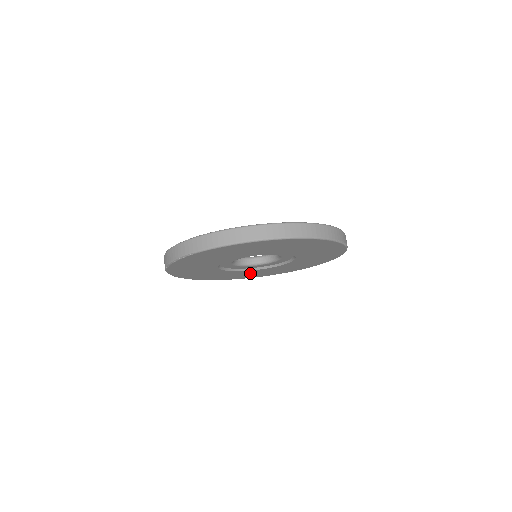
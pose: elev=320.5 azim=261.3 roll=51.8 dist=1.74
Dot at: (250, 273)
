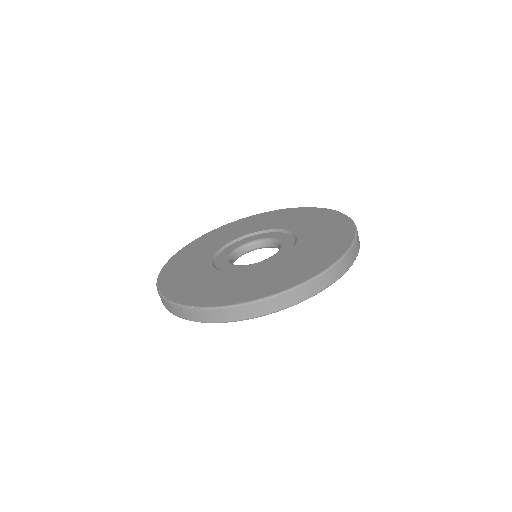
Dot at: occluded
